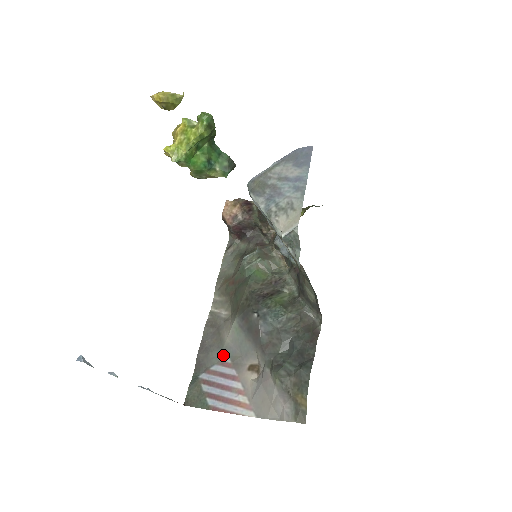
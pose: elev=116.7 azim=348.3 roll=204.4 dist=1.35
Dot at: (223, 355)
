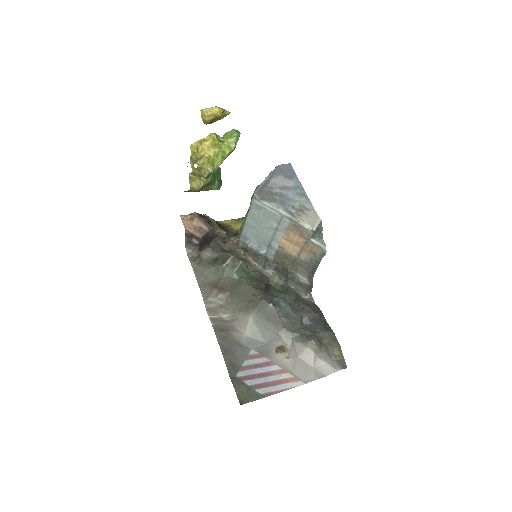
Dot at: (247, 350)
